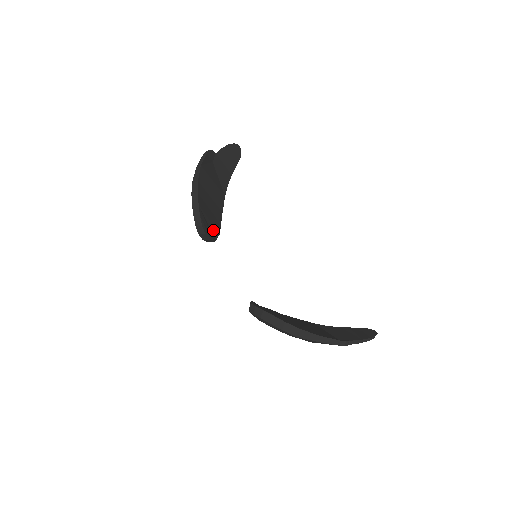
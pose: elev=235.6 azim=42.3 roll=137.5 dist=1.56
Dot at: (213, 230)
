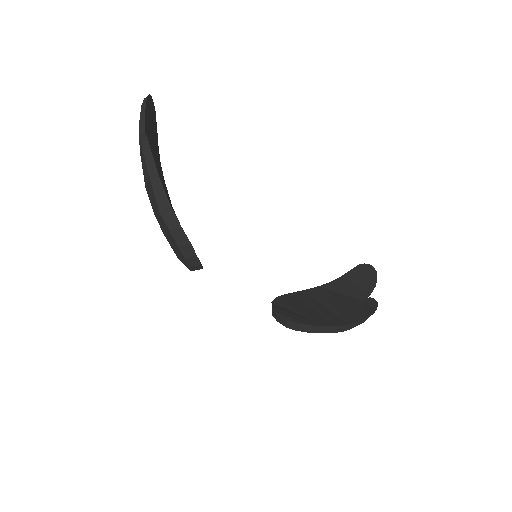
Dot at: occluded
